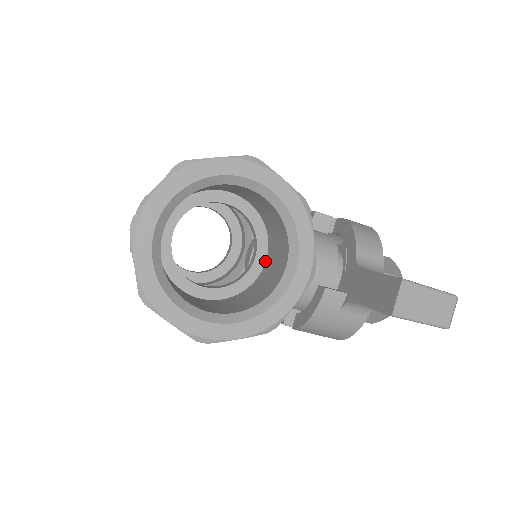
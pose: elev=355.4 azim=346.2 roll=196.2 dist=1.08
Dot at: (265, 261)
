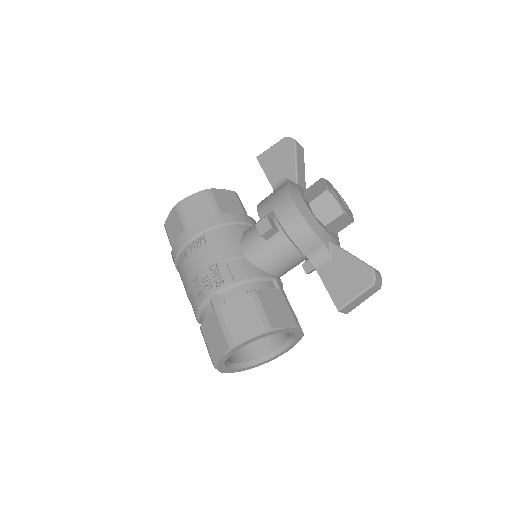
Dot at: occluded
